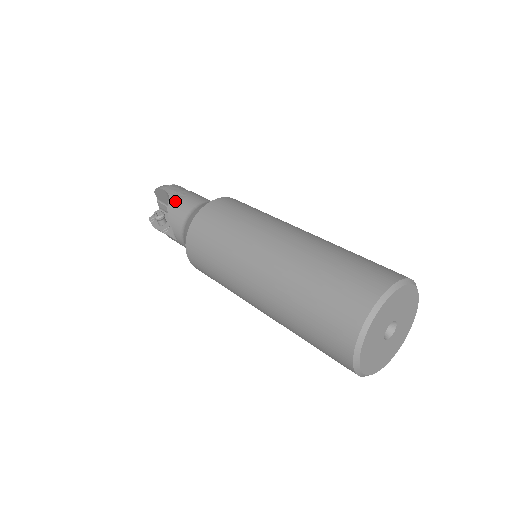
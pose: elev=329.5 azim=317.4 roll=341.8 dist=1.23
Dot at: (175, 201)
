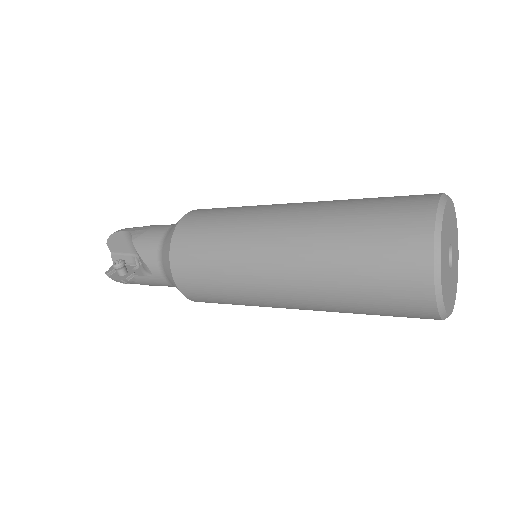
Dot at: (140, 233)
